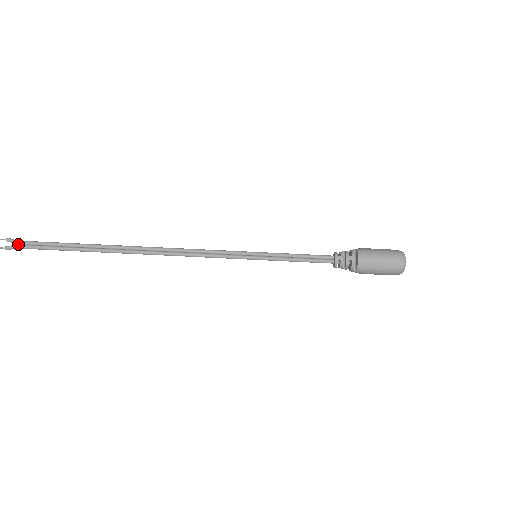
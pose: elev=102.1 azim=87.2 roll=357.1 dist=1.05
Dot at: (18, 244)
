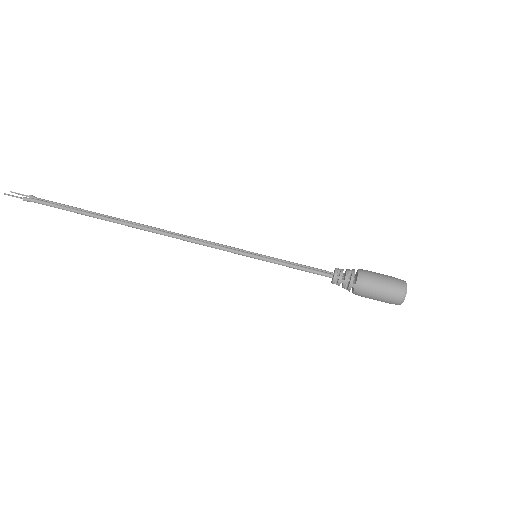
Dot at: (38, 199)
